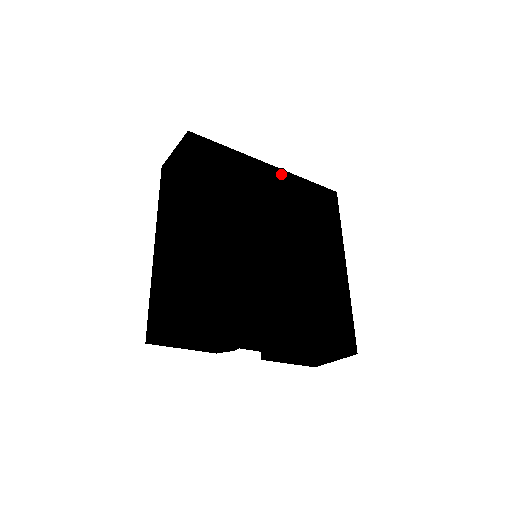
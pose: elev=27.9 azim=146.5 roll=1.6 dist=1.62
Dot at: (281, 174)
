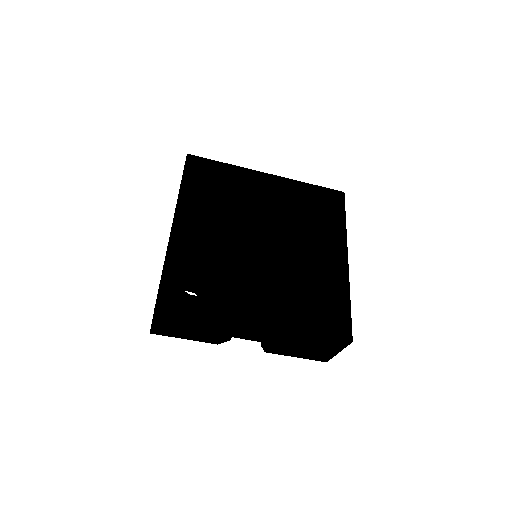
Dot at: (280, 181)
